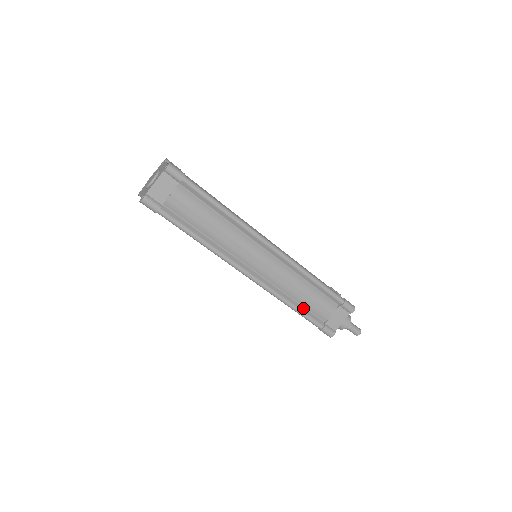
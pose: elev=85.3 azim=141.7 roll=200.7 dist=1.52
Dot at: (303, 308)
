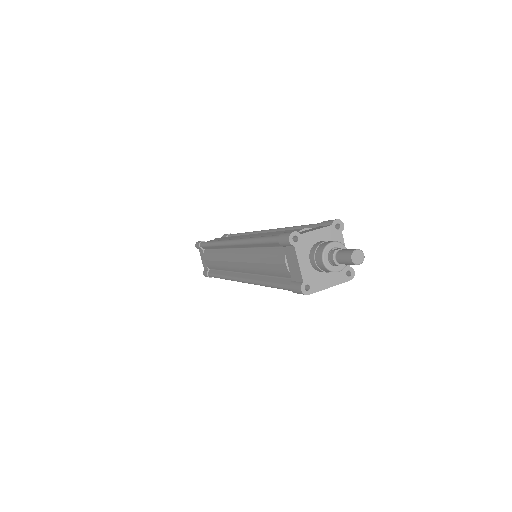
Dot at: occluded
